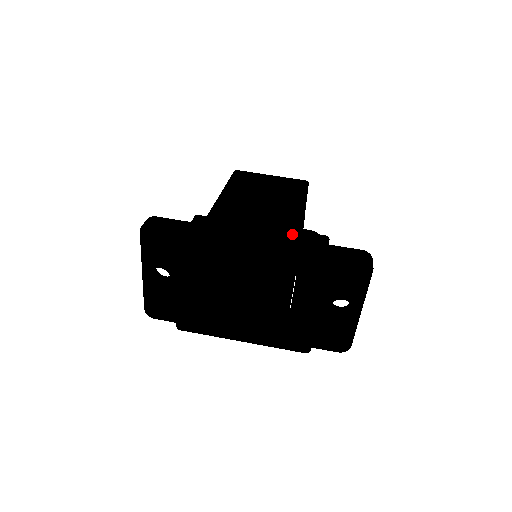
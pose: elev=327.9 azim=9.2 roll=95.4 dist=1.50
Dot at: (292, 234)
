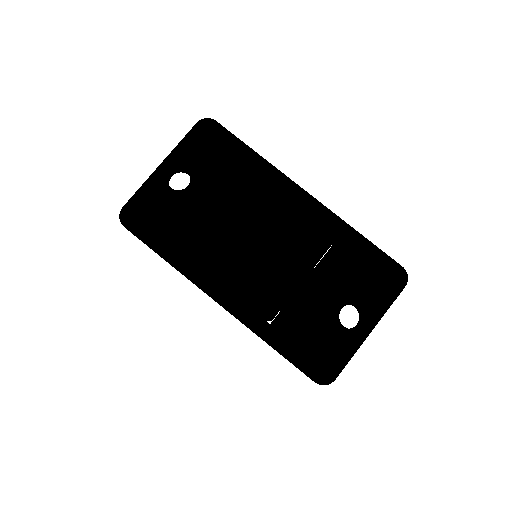
Dot at: occluded
